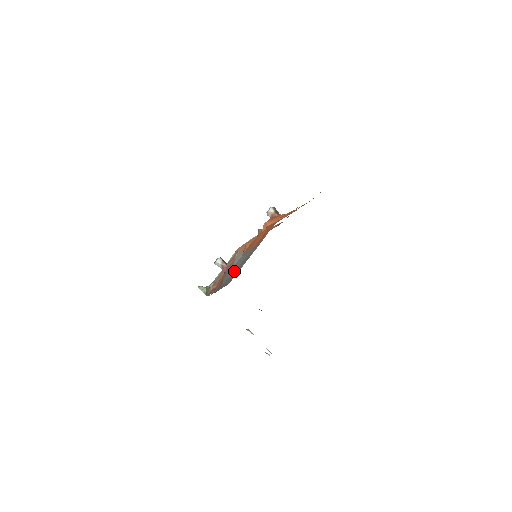
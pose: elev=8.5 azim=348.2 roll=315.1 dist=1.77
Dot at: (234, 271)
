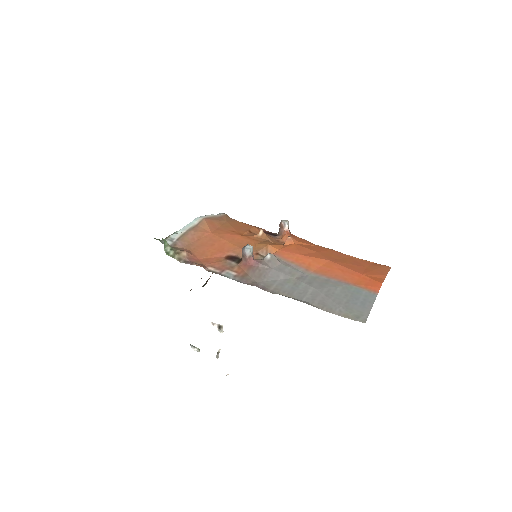
Dot at: (292, 283)
